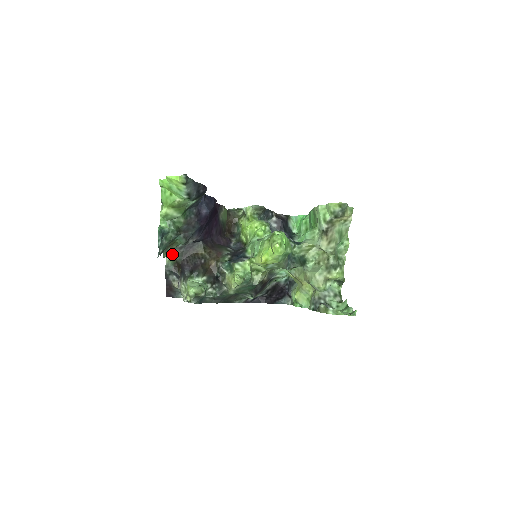
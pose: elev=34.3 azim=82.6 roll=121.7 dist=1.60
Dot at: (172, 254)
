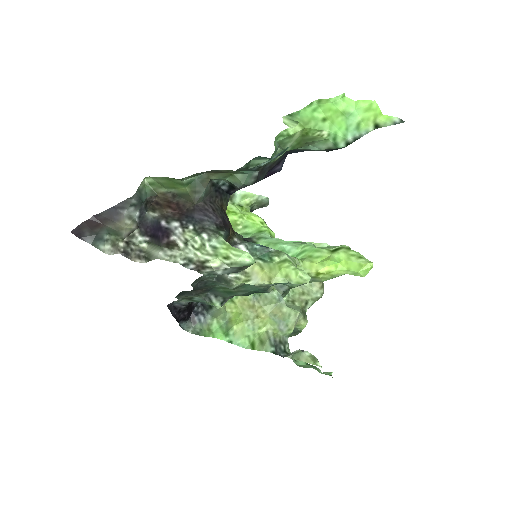
Dot at: (200, 184)
